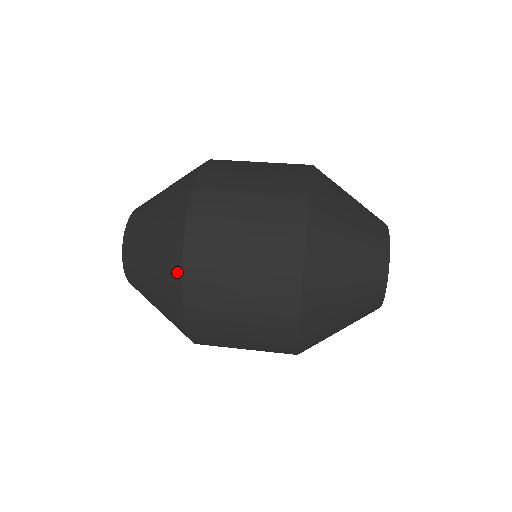
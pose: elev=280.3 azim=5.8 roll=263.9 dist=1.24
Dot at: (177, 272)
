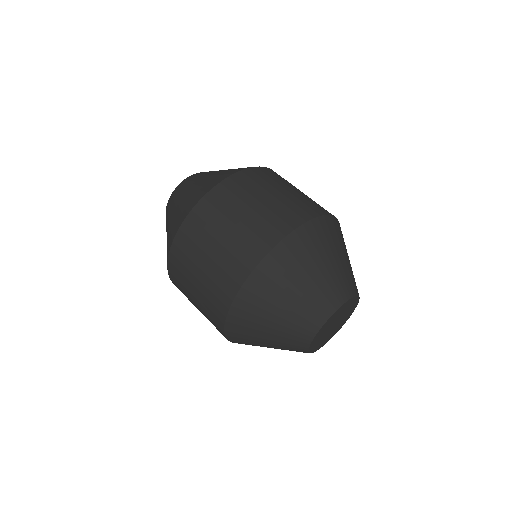
Dot at: (168, 255)
